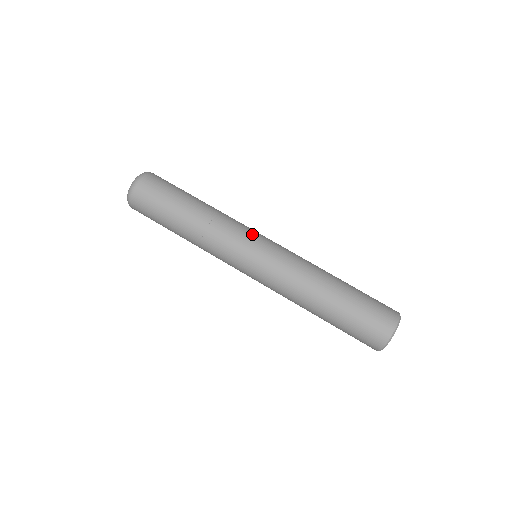
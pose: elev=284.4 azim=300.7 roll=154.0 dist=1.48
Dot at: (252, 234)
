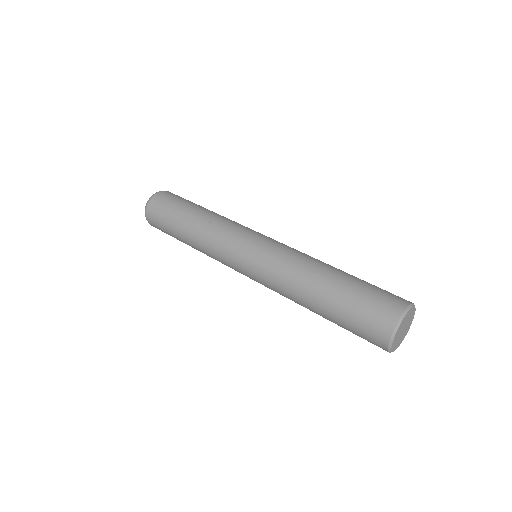
Dot at: occluded
